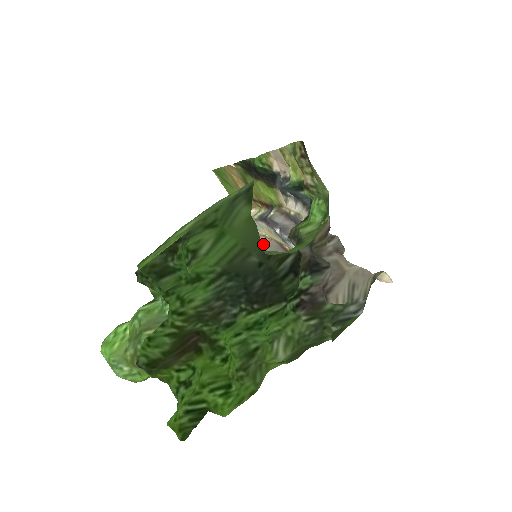
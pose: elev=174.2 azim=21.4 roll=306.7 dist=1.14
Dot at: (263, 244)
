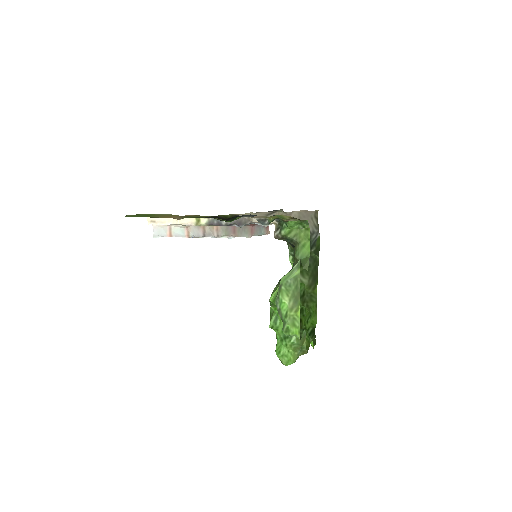
Dot at: (216, 232)
